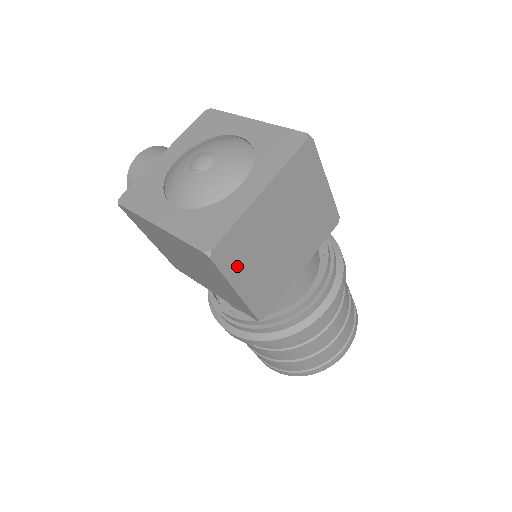
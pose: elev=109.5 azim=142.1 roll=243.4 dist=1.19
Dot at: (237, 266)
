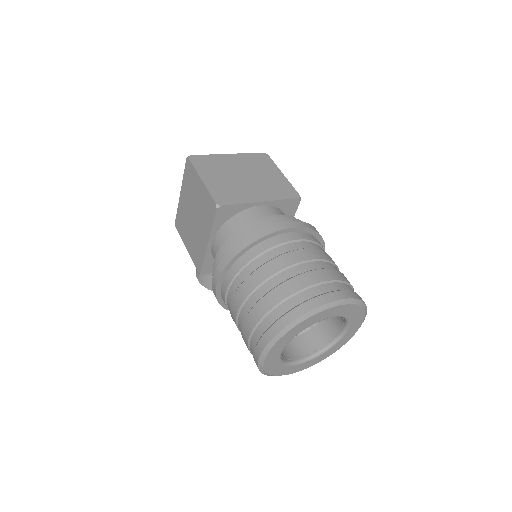
Dot at: (205, 169)
